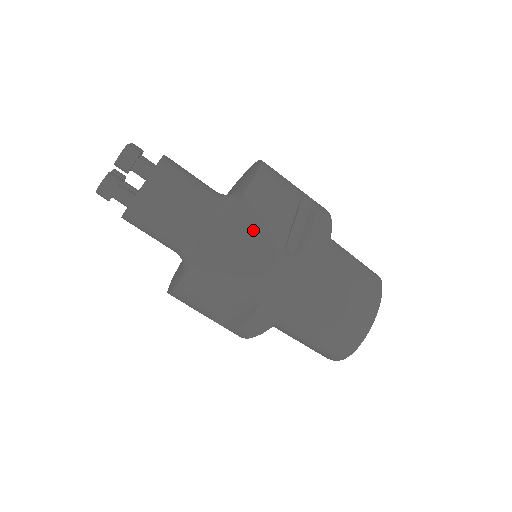
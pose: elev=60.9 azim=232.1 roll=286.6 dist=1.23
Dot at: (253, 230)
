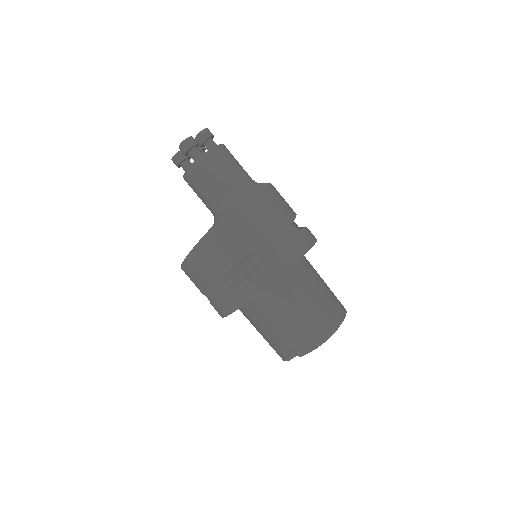
Dot at: (276, 201)
